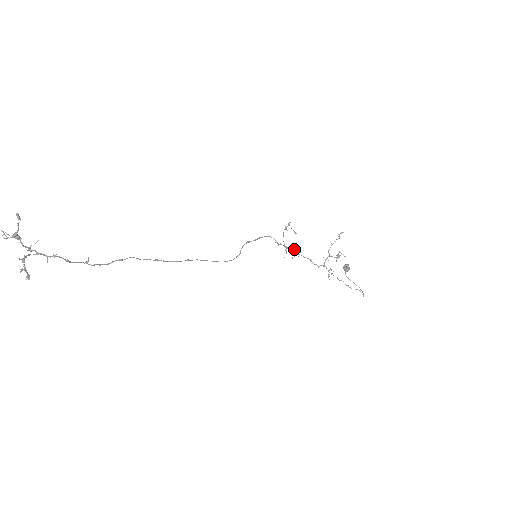
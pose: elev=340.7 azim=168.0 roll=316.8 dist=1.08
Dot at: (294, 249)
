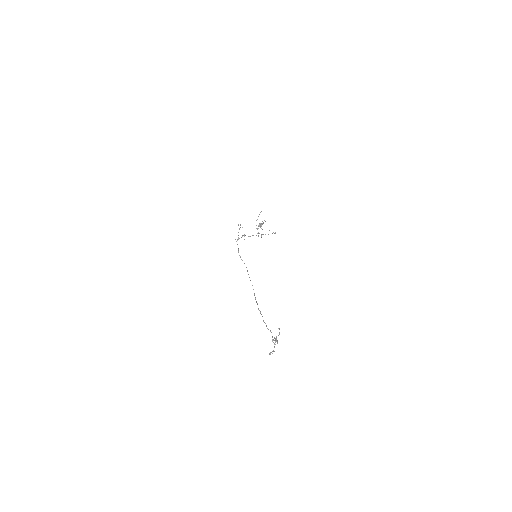
Dot at: (242, 236)
